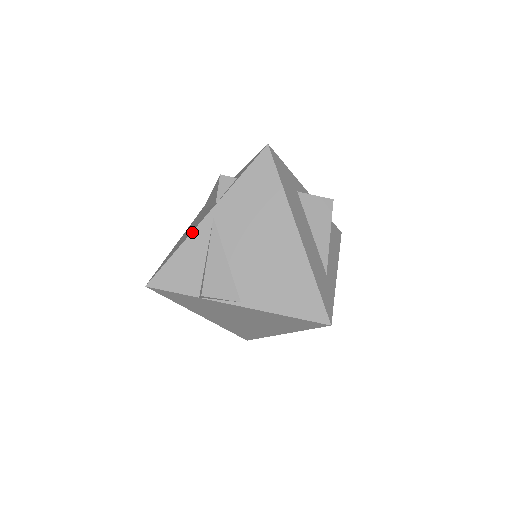
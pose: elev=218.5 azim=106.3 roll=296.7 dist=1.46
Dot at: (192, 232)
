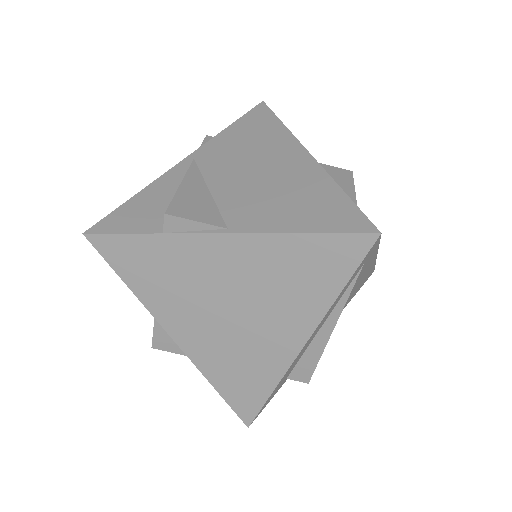
Dot at: (163, 174)
